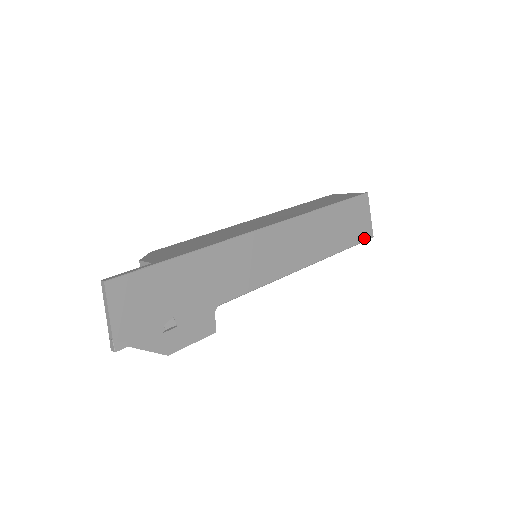
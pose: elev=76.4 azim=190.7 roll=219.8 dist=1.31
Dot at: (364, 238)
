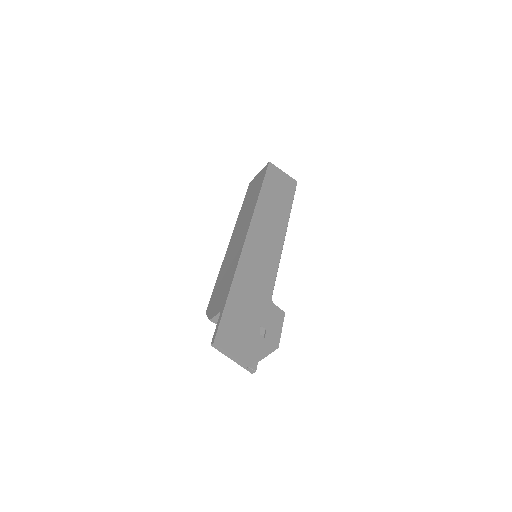
Dot at: (294, 187)
